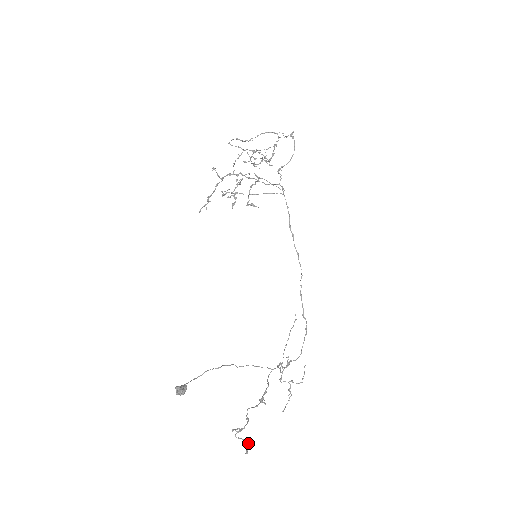
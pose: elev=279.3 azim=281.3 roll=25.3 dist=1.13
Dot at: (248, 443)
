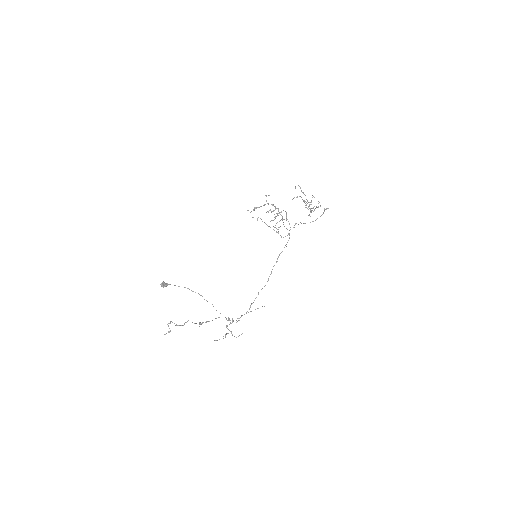
Dot at: occluded
